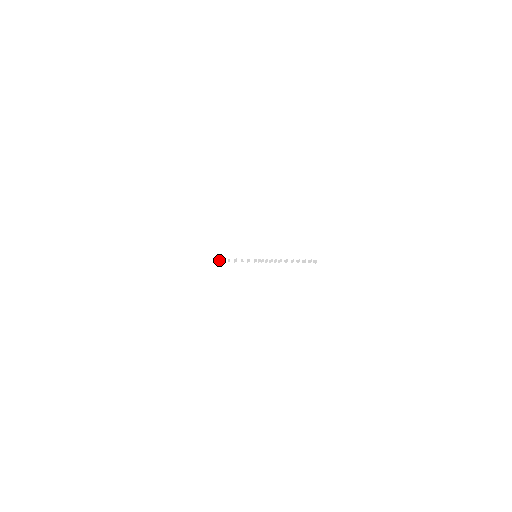
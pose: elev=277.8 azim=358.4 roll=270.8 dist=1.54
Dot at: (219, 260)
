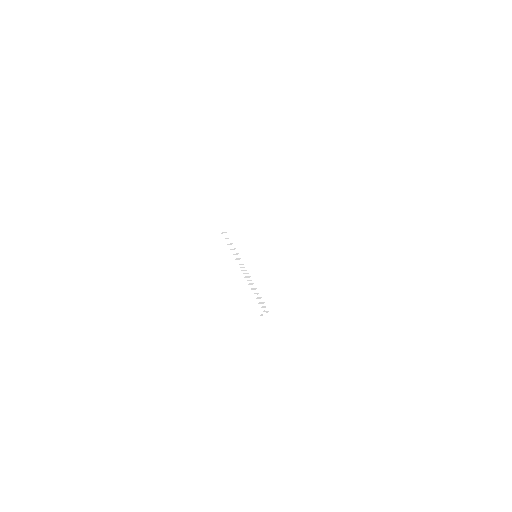
Dot at: (224, 237)
